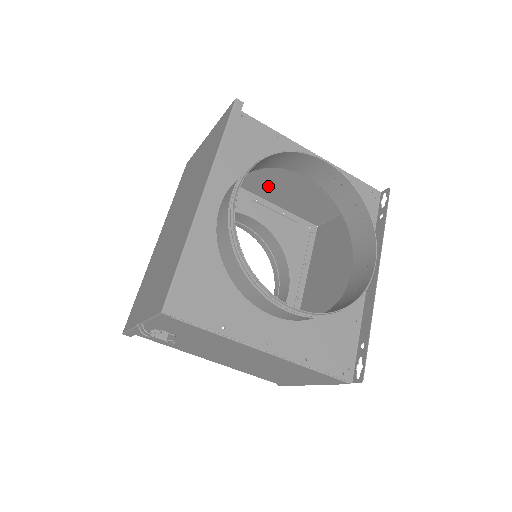
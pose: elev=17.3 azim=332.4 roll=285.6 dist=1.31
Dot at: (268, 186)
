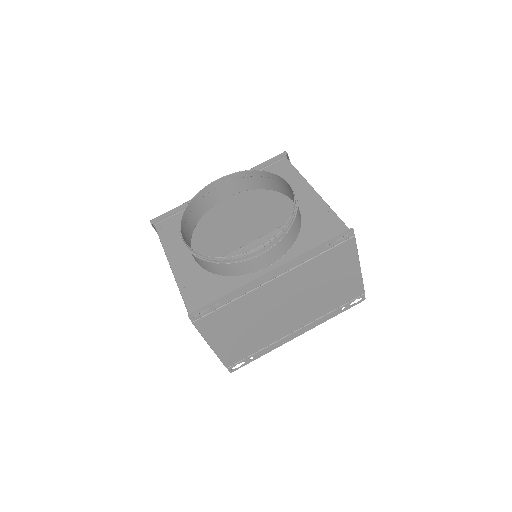
Dot at: occluded
